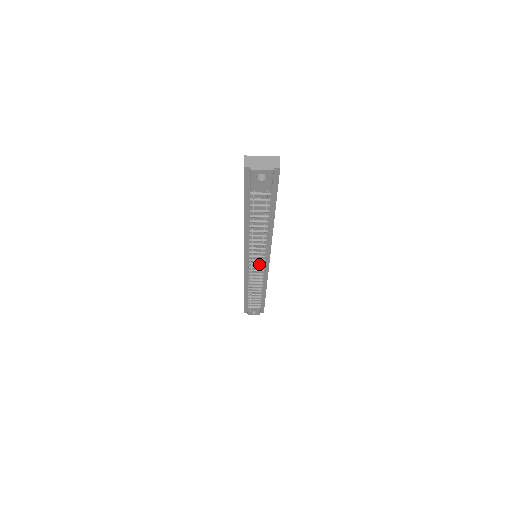
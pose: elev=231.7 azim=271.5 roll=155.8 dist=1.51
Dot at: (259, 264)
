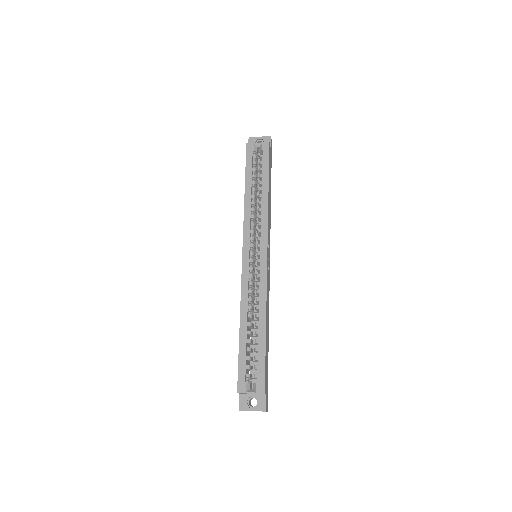
Dot at: occluded
